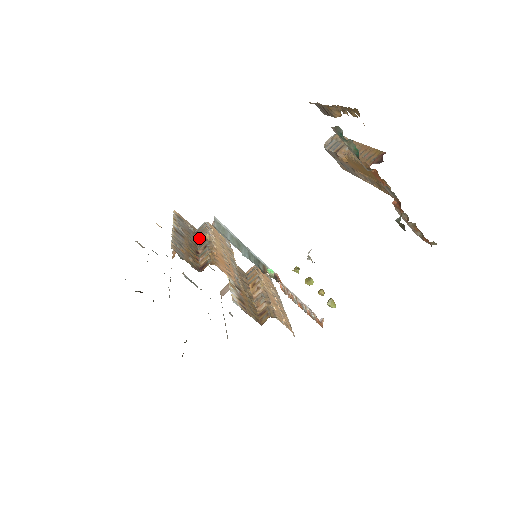
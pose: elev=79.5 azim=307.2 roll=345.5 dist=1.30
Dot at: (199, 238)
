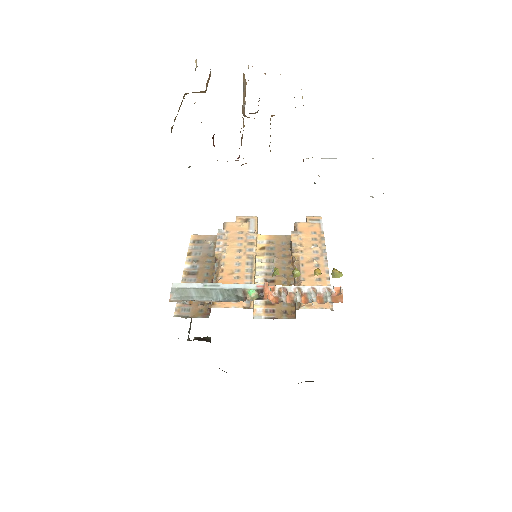
Dot at: occluded
